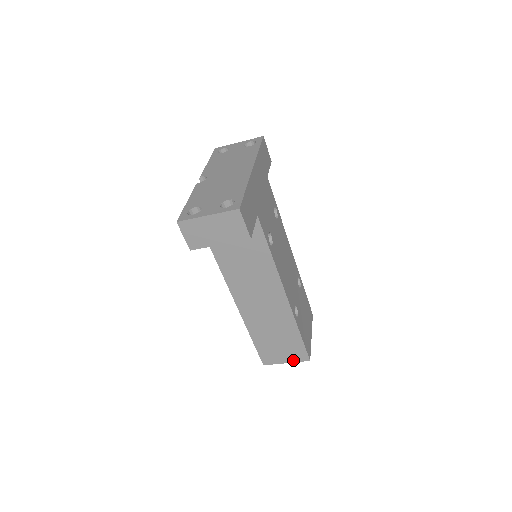
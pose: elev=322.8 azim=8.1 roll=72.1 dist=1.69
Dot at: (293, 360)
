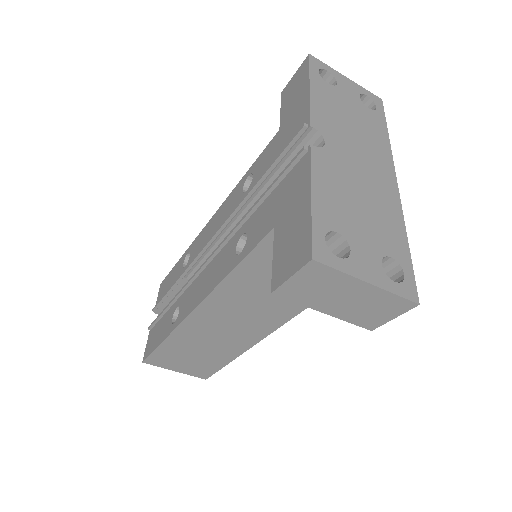
Dot at: (187, 372)
